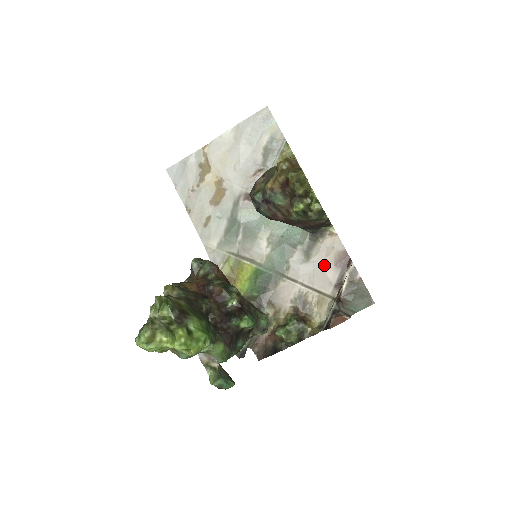
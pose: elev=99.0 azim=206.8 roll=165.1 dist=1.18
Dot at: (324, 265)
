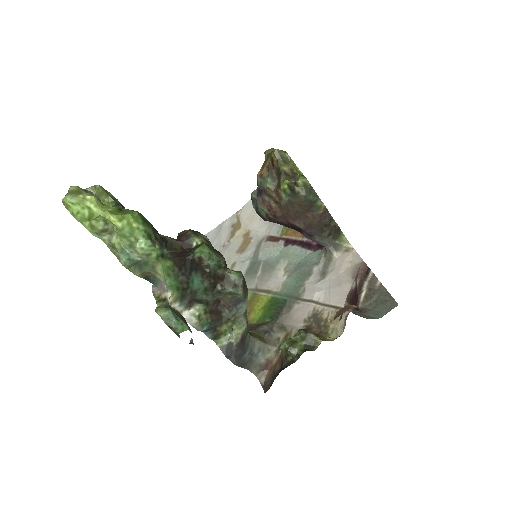
Dot at: (340, 279)
